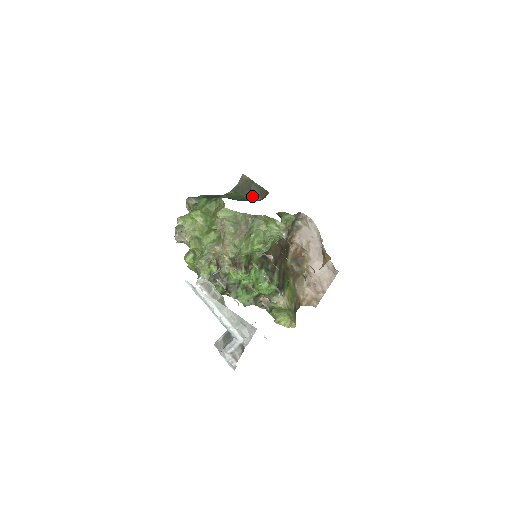
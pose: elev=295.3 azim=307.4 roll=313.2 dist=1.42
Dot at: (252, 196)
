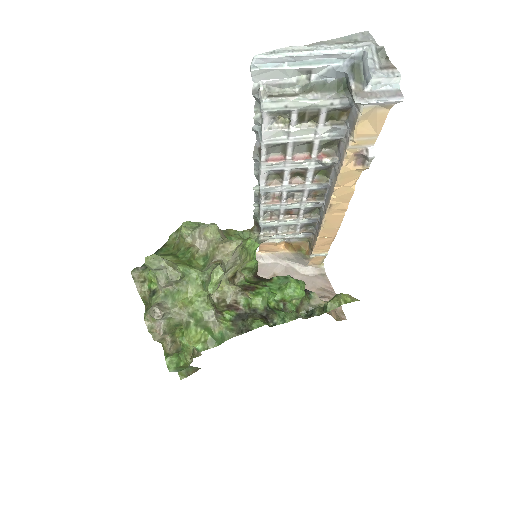
Dot at: occluded
